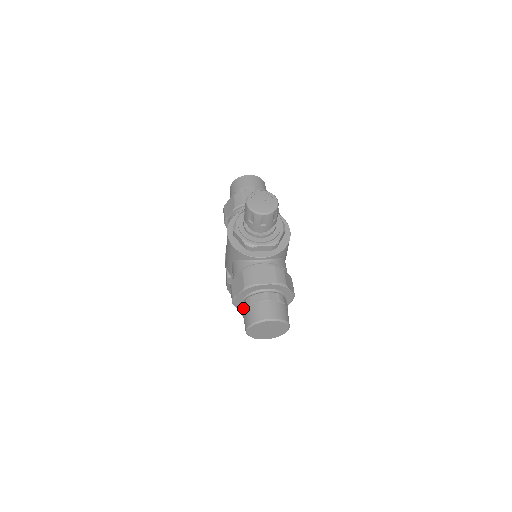
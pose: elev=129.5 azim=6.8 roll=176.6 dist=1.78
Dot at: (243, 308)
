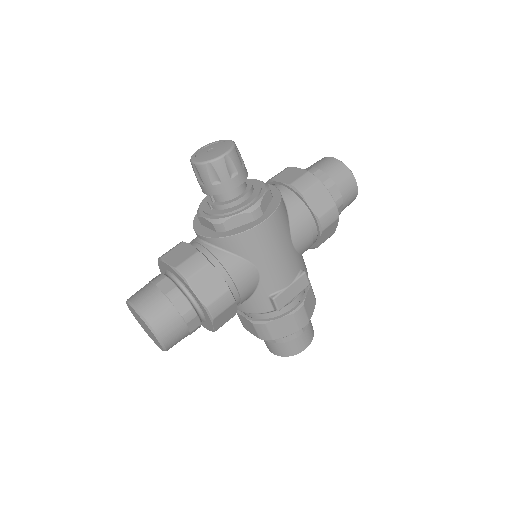
Dot at: occluded
